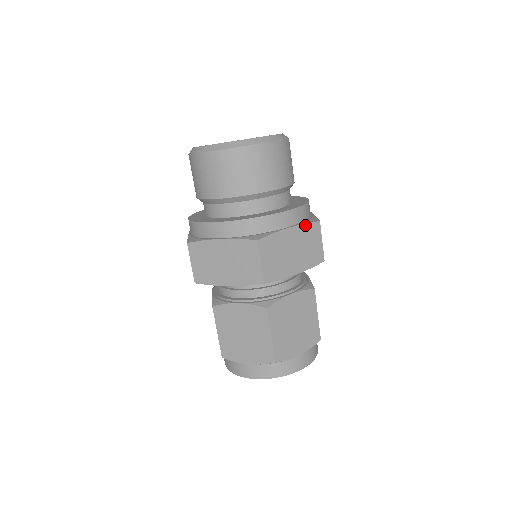
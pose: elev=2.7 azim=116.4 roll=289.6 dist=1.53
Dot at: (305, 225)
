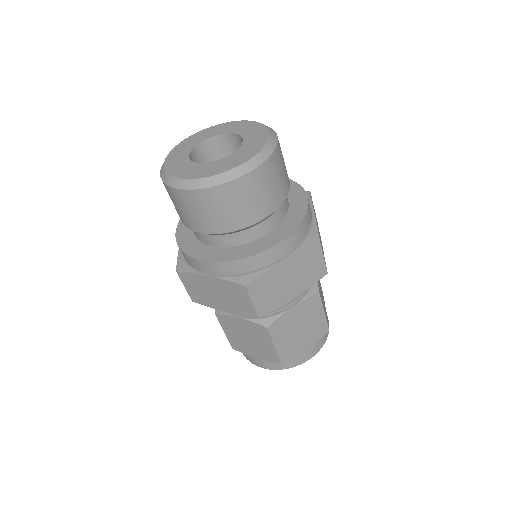
Dot at: (301, 250)
